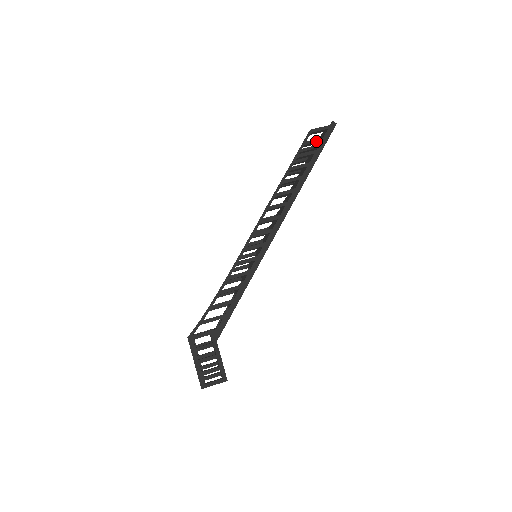
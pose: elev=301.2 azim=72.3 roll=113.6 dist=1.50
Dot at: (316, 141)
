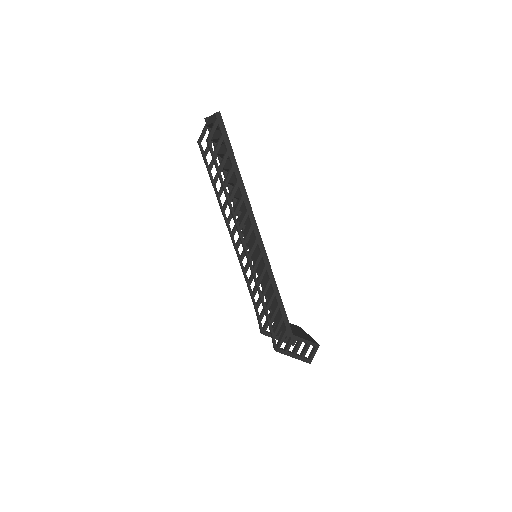
Dot at: (220, 144)
